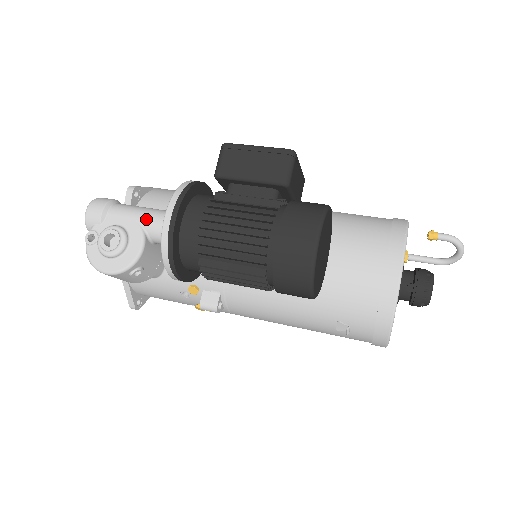
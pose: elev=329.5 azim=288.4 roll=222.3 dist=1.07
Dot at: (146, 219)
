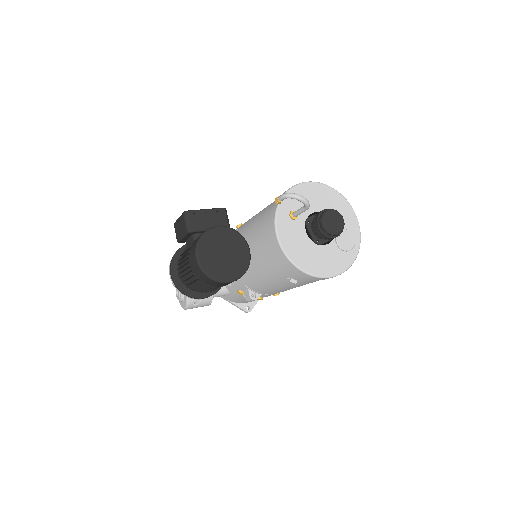
Dot at: occluded
